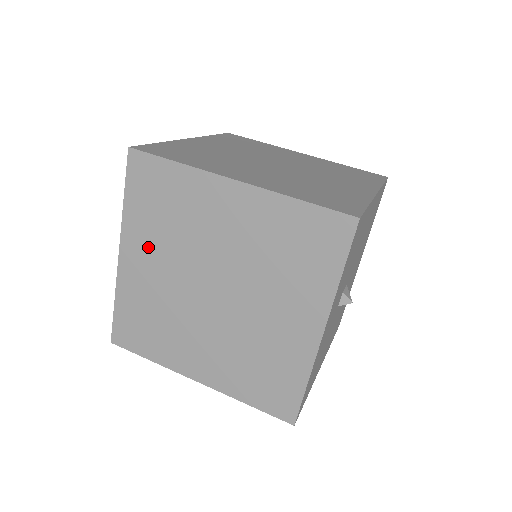
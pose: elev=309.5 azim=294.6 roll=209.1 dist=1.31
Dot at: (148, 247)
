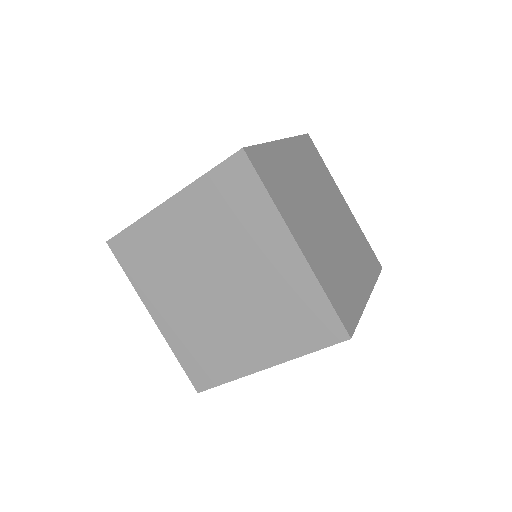
Dot at: occluded
